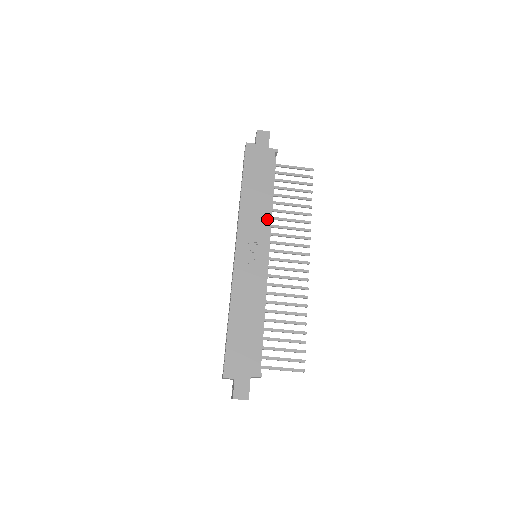
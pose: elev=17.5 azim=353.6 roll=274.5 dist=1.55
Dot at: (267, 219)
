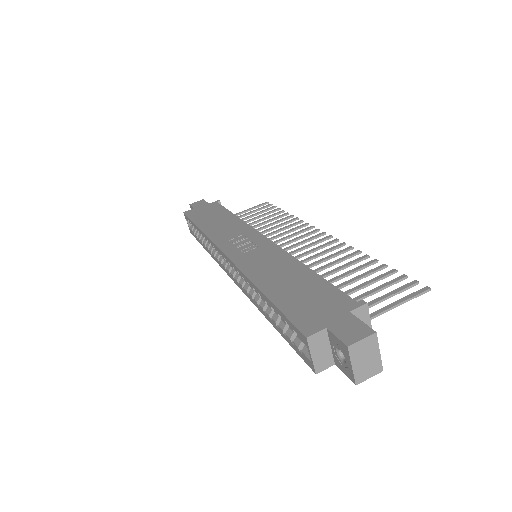
Dot at: (243, 224)
